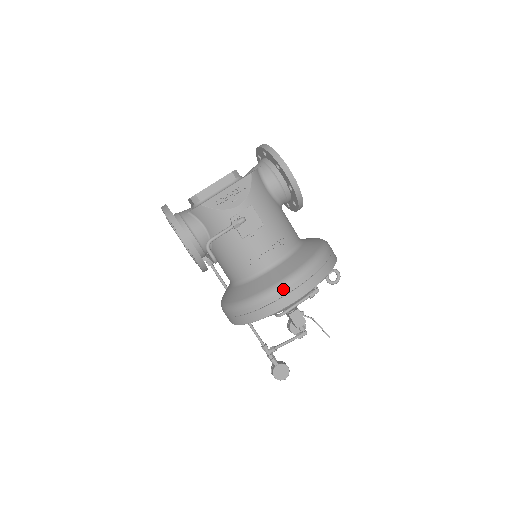
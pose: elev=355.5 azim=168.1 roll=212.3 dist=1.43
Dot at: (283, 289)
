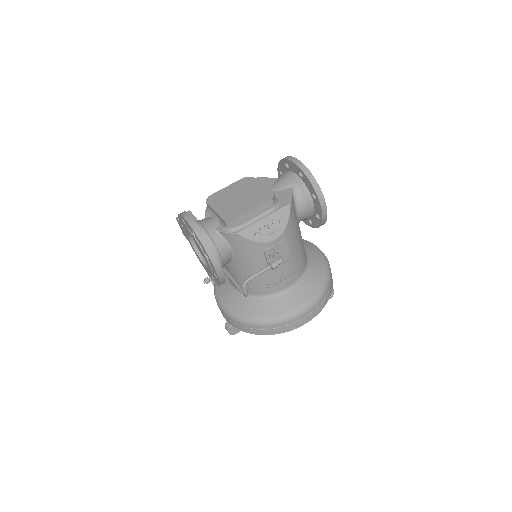
Dot at: (296, 317)
